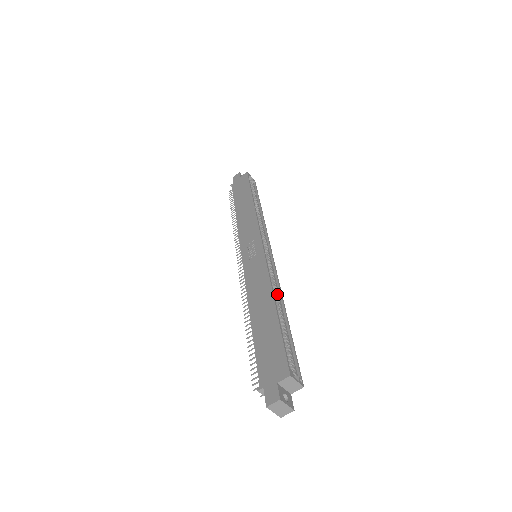
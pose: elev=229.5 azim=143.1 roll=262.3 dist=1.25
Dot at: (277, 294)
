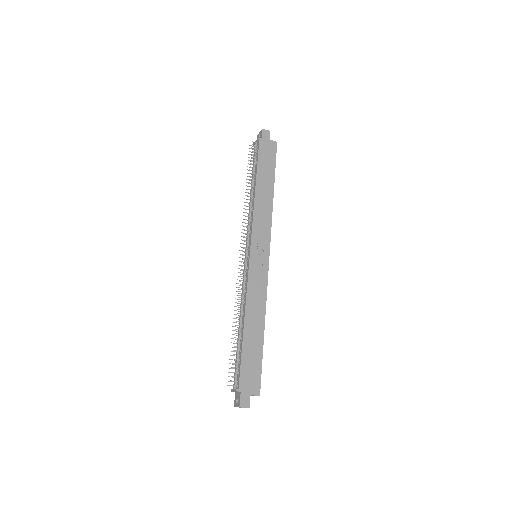
Dot at: occluded
